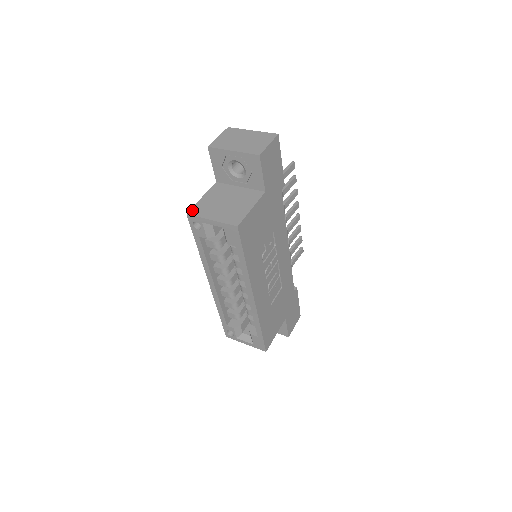
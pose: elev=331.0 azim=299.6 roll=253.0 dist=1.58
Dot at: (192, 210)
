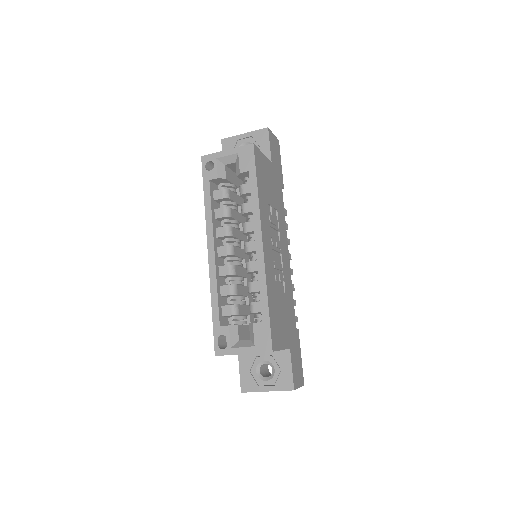
Dot at: occluded
